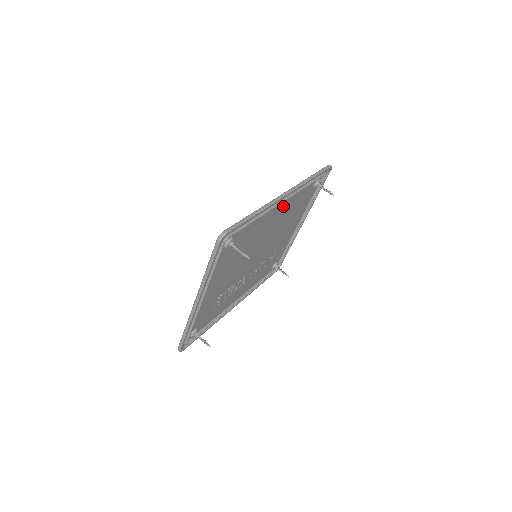
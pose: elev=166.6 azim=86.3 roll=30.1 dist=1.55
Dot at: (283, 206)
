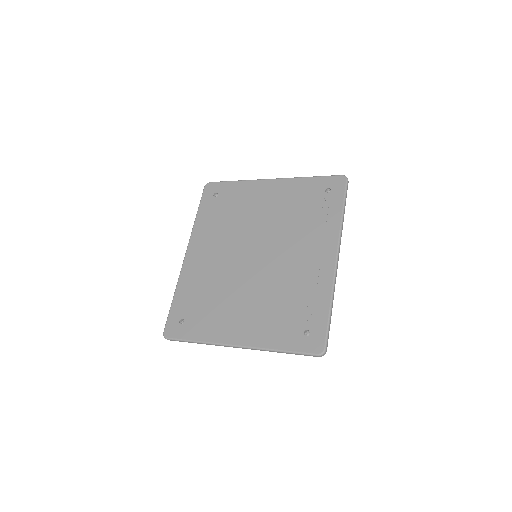
Dot at: (318, 247)
